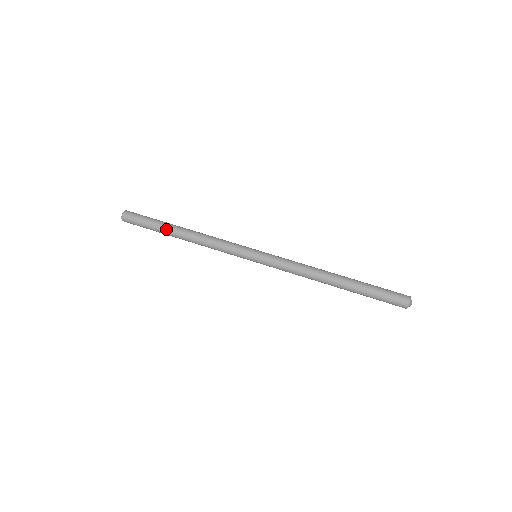
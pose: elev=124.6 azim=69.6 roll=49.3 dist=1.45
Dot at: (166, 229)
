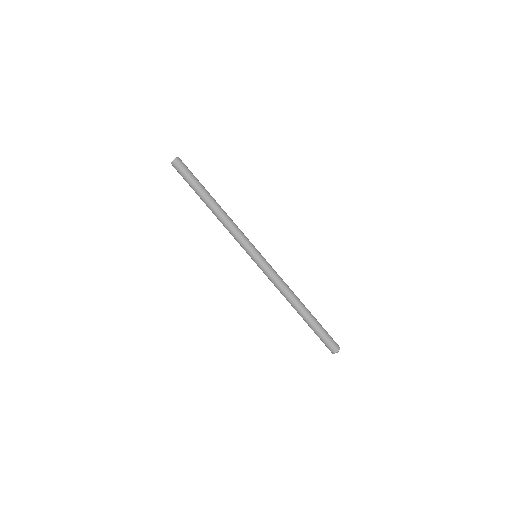
Dot at: (200, 197)
